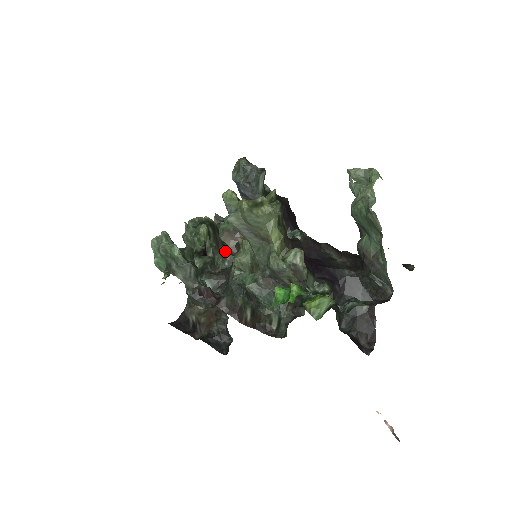
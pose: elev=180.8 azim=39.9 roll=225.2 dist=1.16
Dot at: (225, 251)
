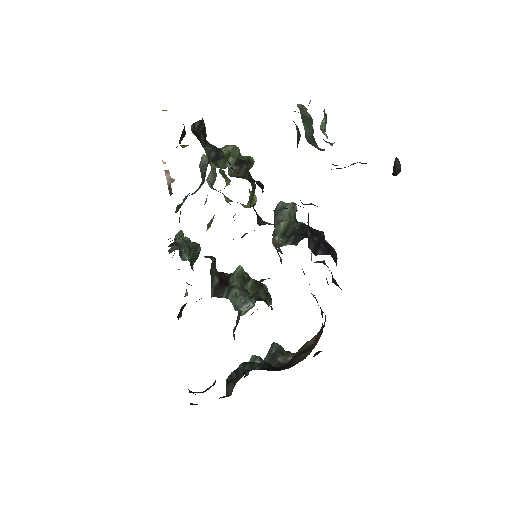
Dot at: (259, 300)
